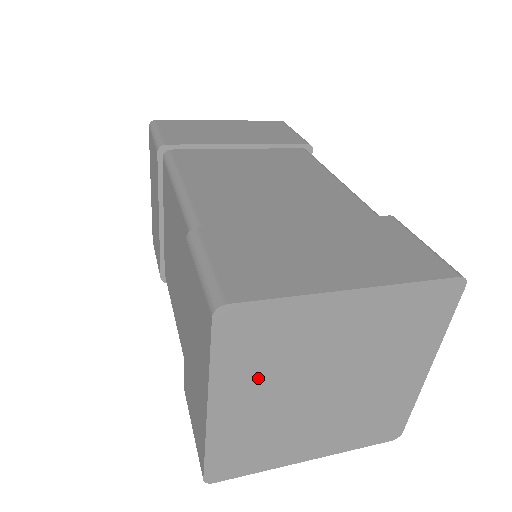
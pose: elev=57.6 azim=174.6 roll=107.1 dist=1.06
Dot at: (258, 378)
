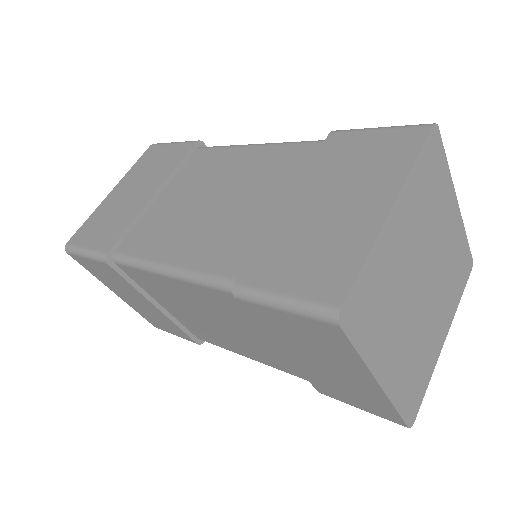
Dot at: (416, 215)
